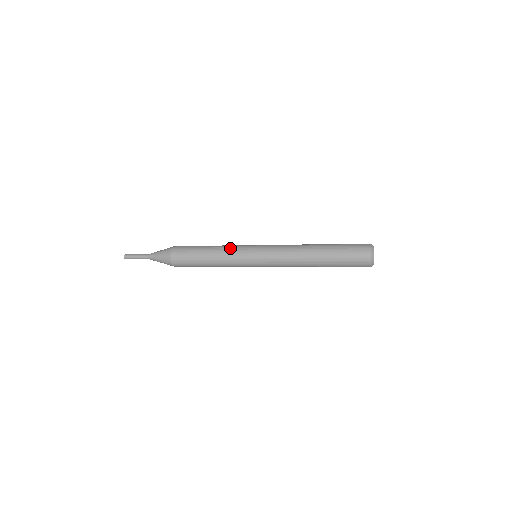
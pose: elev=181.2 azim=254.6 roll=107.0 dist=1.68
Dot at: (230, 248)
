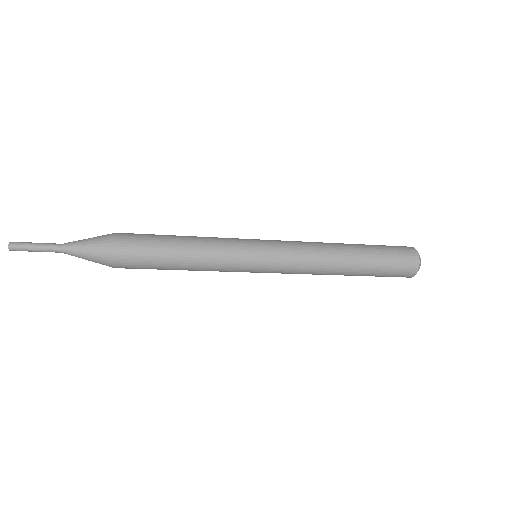
Dot at: (221, 250)
